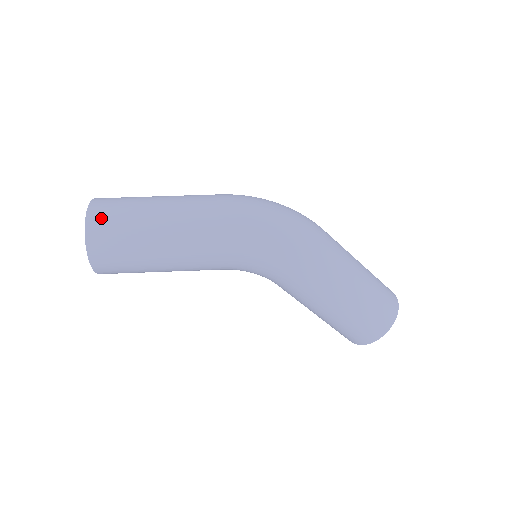
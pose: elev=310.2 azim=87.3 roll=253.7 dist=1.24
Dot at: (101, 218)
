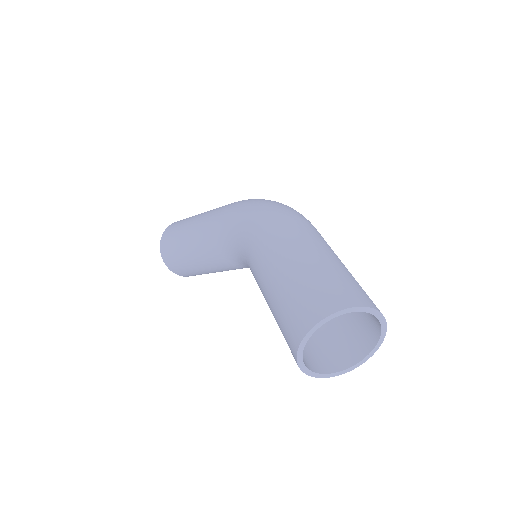
Dot at: occluded
